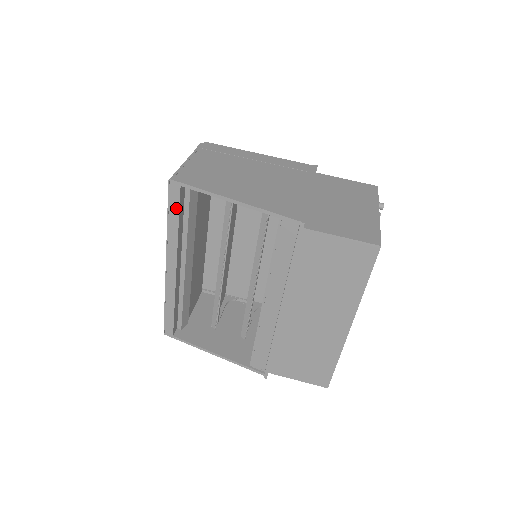
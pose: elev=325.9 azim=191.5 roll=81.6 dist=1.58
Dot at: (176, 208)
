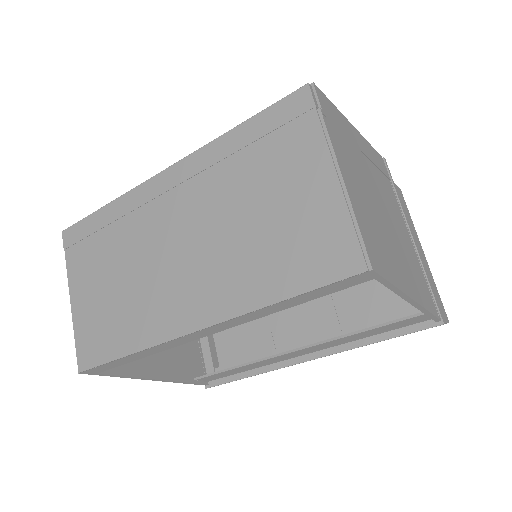
Dot at: (324, 293)
